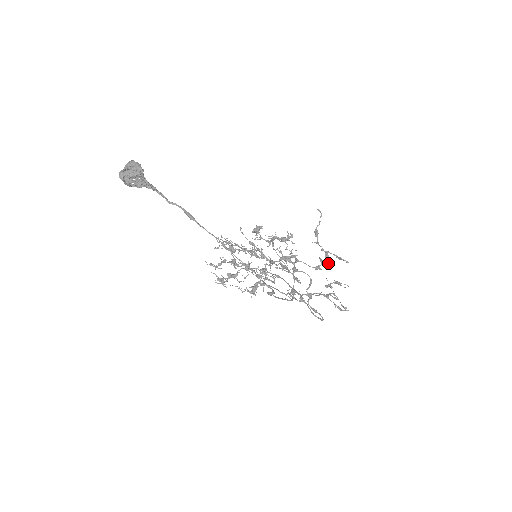
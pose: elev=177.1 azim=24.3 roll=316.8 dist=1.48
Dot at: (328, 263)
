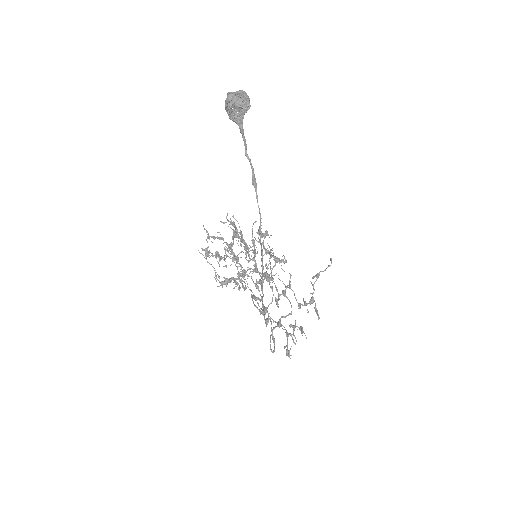
Dot at: occluded
